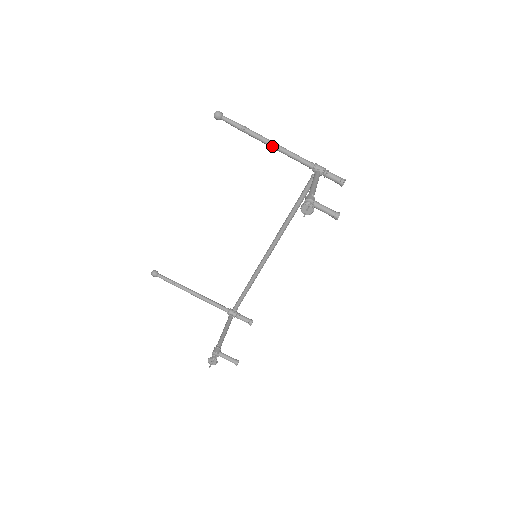
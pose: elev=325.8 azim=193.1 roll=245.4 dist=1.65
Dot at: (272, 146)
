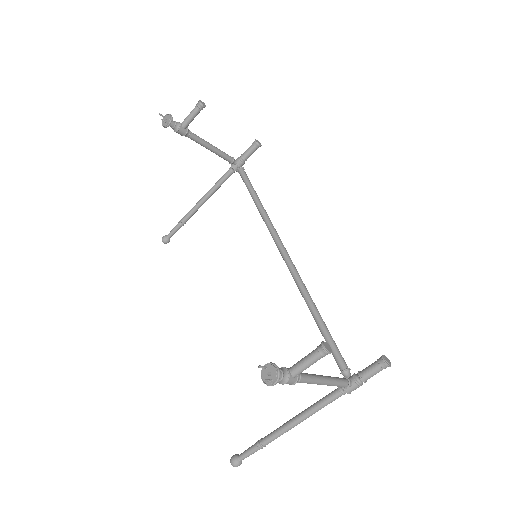
Dot at: (201, 200)
